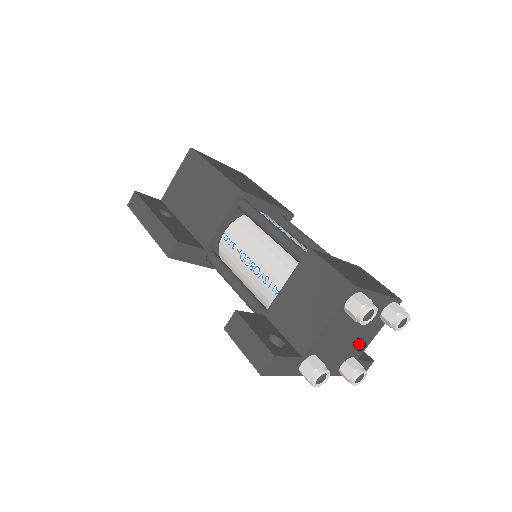
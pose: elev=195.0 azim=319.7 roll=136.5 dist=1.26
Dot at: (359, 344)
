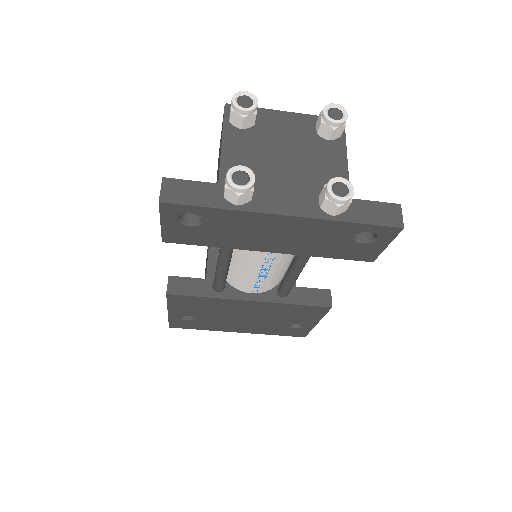
Dot at: (324, 174)
